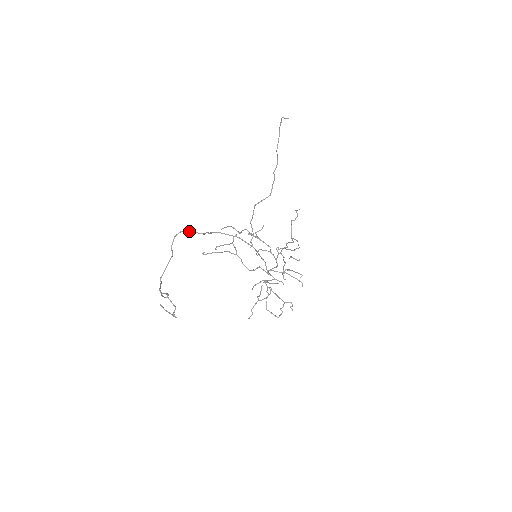
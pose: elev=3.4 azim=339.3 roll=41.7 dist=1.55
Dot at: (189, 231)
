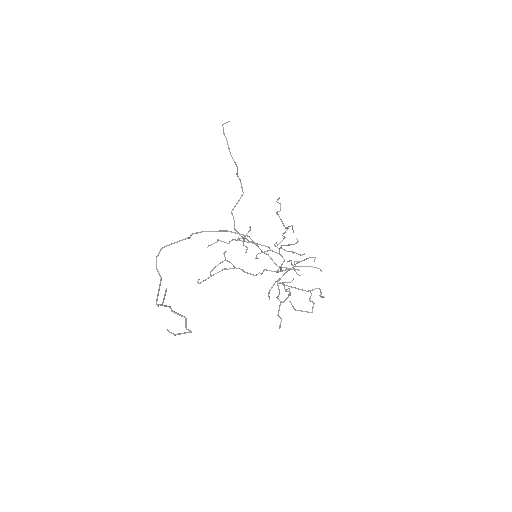
Dot at: (170, 244)
